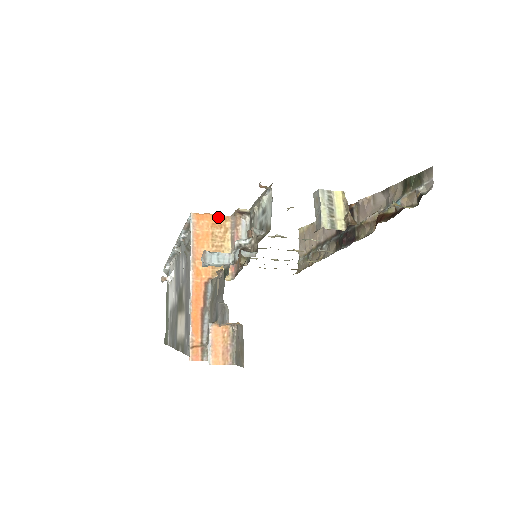
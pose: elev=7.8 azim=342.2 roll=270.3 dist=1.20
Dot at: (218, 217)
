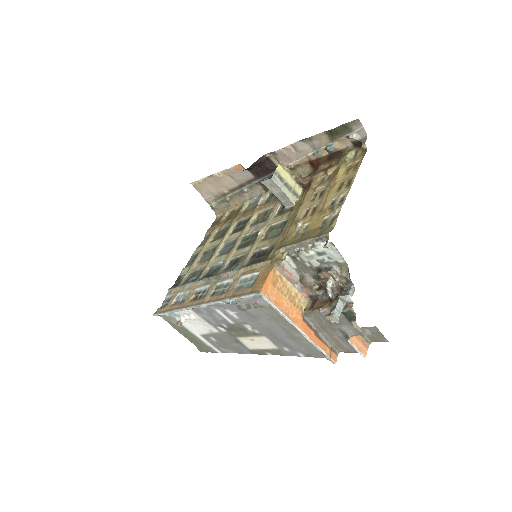
Dot at: (271, 276)
